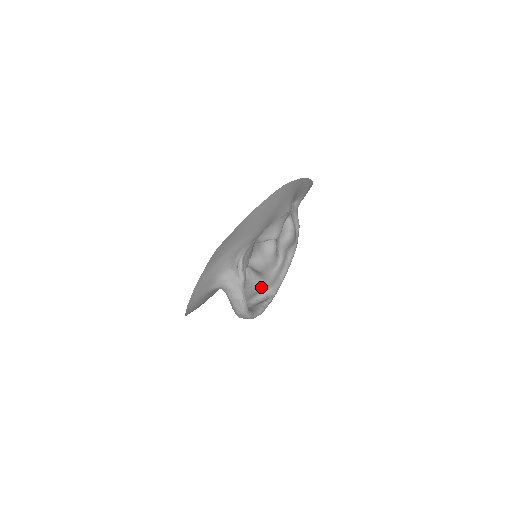
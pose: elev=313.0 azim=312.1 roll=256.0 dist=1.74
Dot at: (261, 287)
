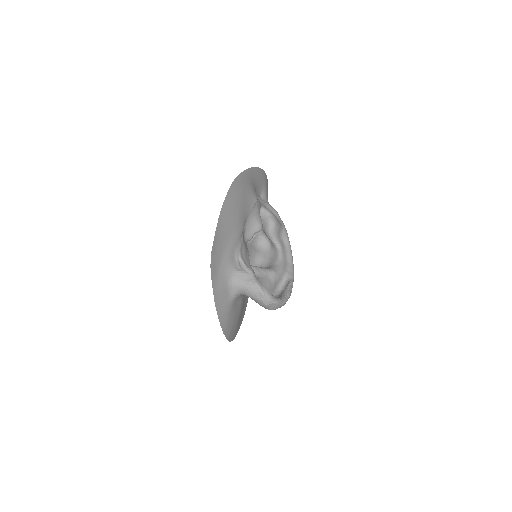
Dot at: (276, 277)
